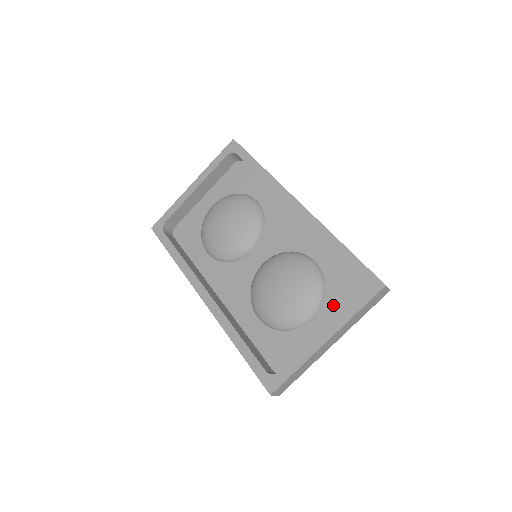
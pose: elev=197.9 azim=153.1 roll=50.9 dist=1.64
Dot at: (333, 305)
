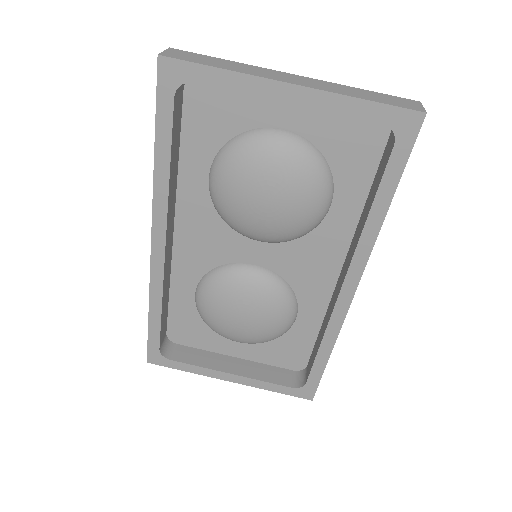
Dot at: (266, 351)
